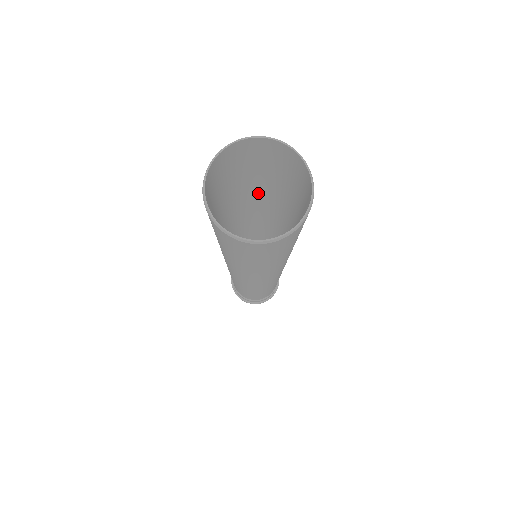
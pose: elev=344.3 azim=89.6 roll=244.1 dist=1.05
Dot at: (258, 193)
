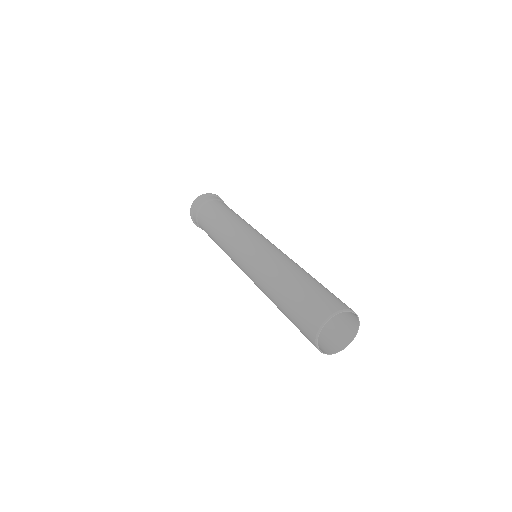
Dot at: (290, 275)
